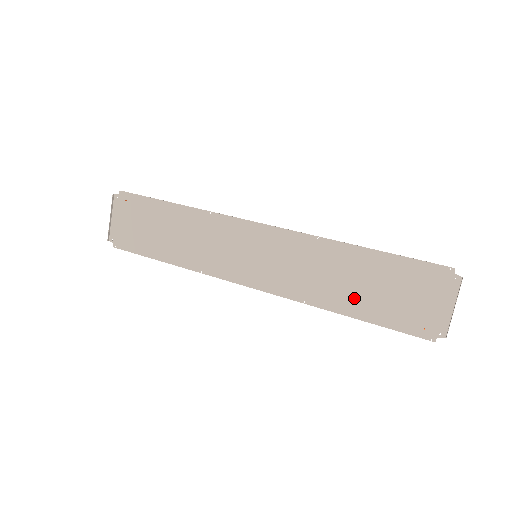
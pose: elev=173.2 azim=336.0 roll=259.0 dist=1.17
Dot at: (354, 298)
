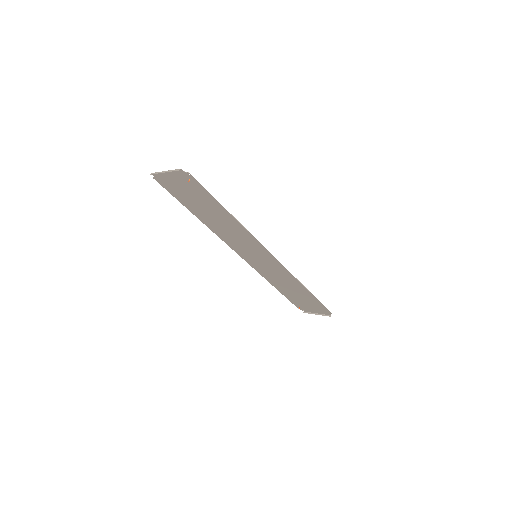
Dot at: (285, 290)
